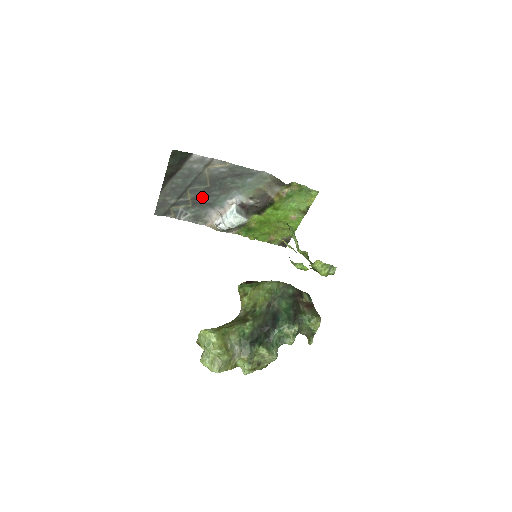
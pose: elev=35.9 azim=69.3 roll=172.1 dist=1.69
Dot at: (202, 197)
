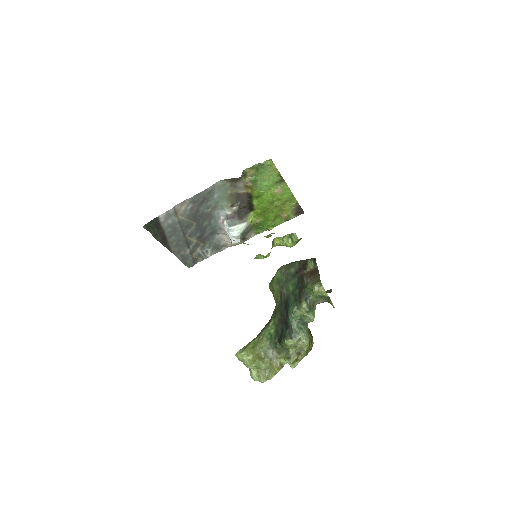
Dot at: (201, 234)
